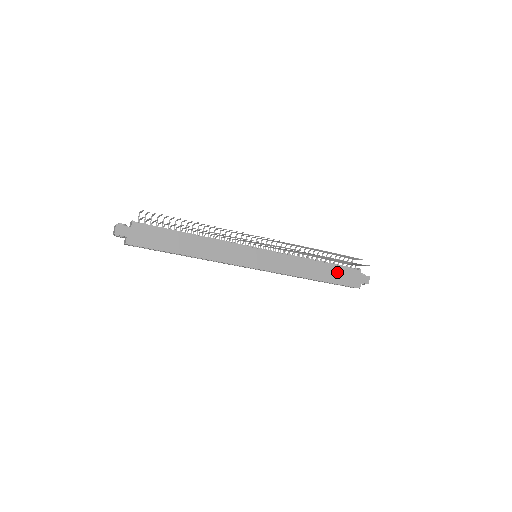
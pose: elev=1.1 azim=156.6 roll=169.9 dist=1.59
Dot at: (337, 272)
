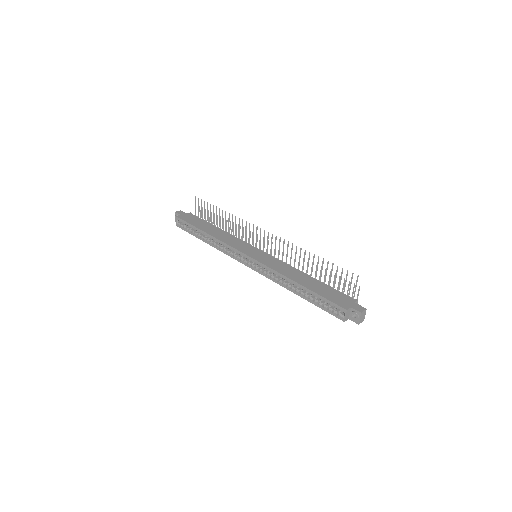
Dot at: (326, 289)
